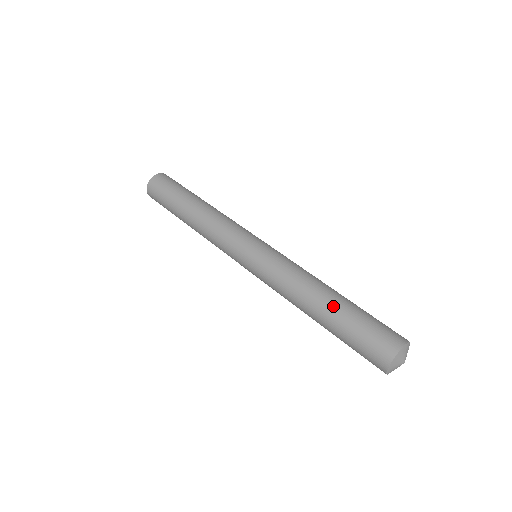
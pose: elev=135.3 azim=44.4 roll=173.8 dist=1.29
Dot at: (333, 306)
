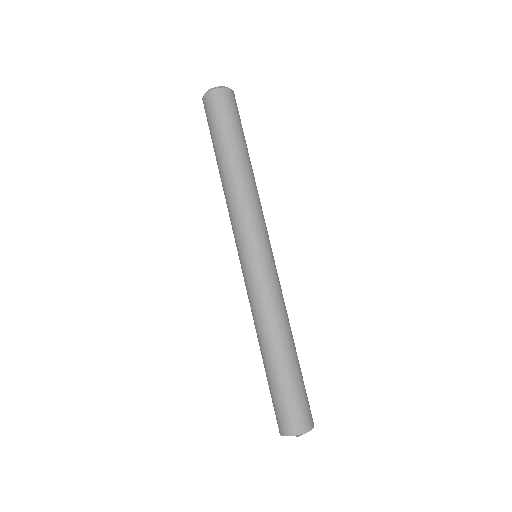
Dot at: (271, 364)
